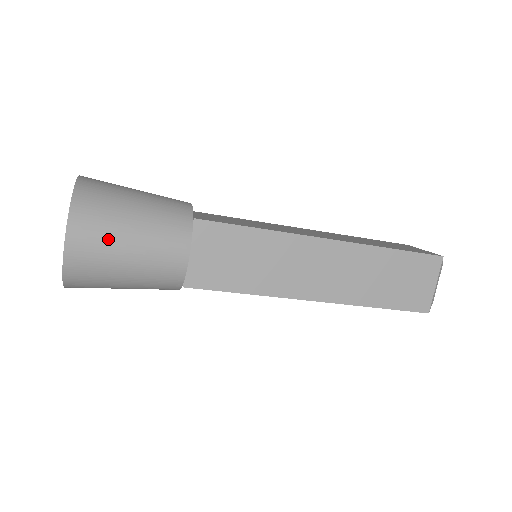
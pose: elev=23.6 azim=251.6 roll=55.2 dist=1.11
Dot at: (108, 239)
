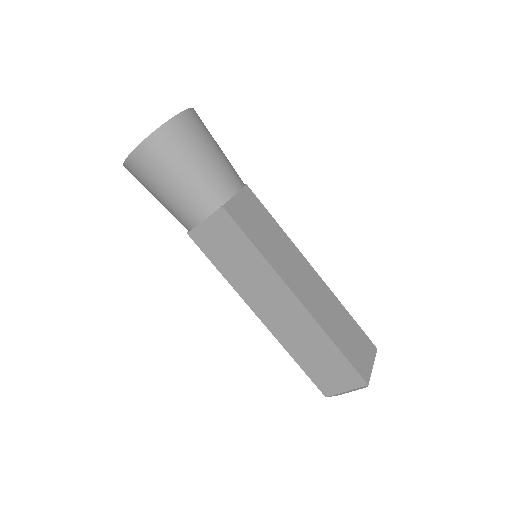
Dot at: (206, 135)
